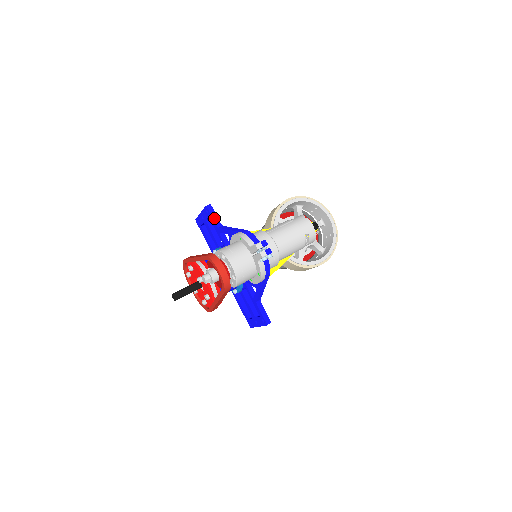
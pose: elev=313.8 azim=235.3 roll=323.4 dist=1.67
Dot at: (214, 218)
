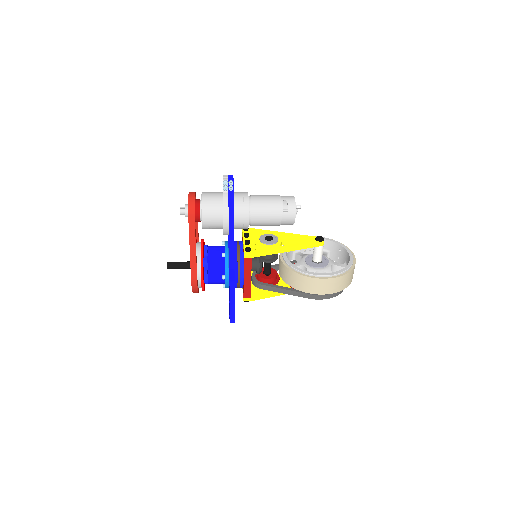
Dot at: occluded
